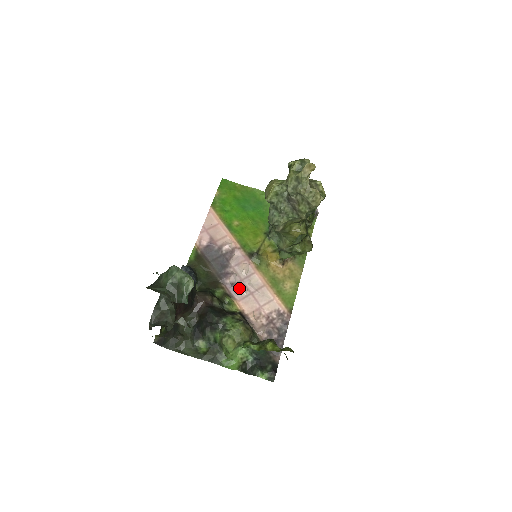
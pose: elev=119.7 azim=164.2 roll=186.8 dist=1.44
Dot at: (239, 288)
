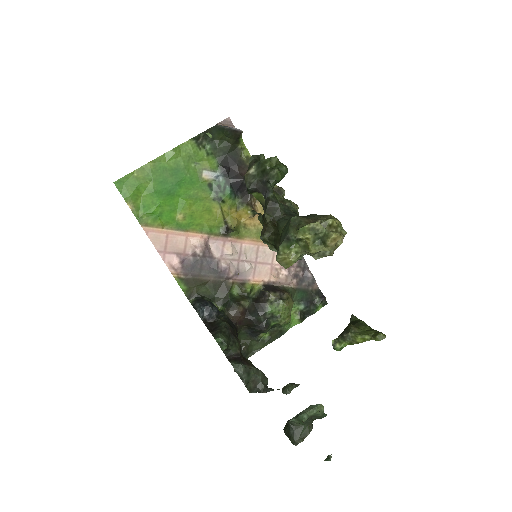
Dot at: (244, 269)
